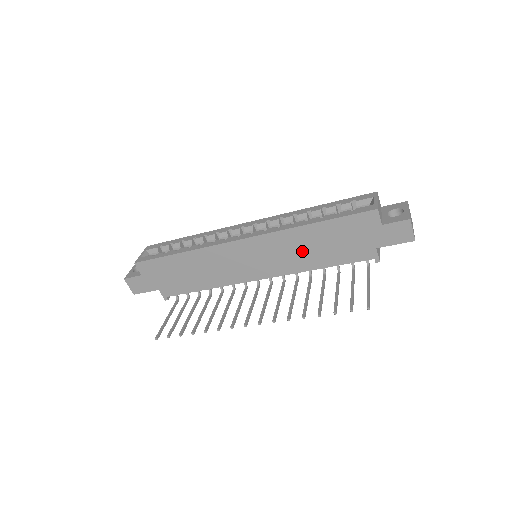
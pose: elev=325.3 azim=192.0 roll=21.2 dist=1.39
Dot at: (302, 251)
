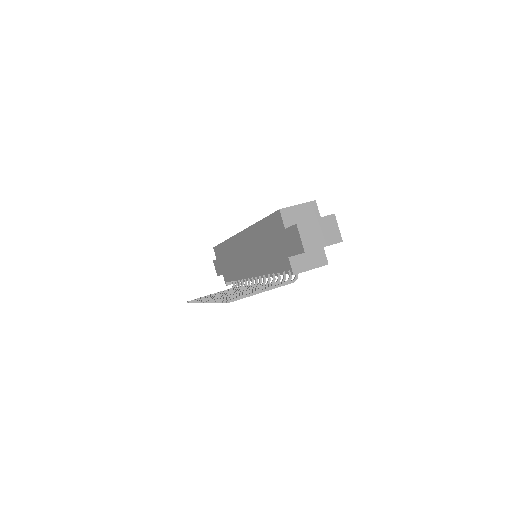
Dot at: (259, 251)
